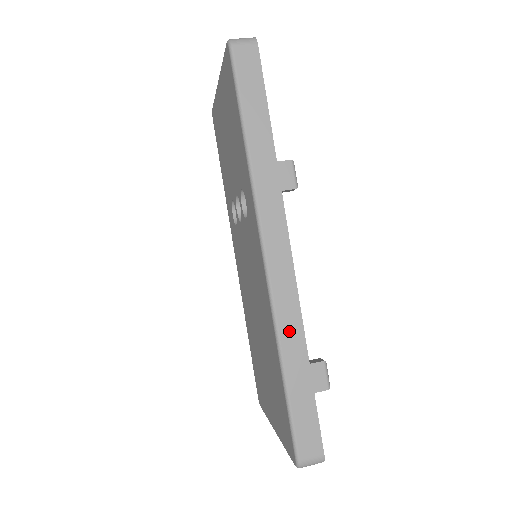
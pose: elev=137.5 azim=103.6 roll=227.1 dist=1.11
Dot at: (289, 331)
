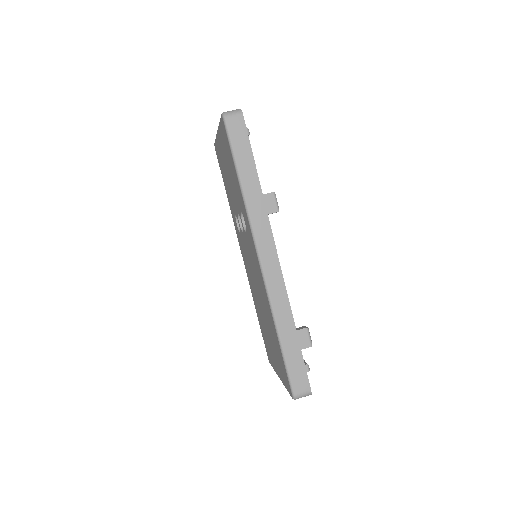
Dot at: (281, 310)
